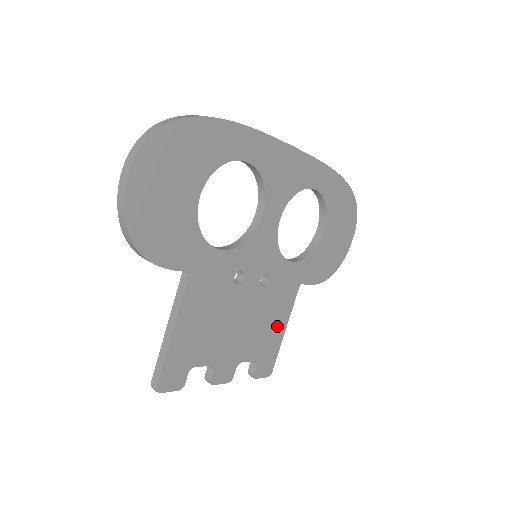
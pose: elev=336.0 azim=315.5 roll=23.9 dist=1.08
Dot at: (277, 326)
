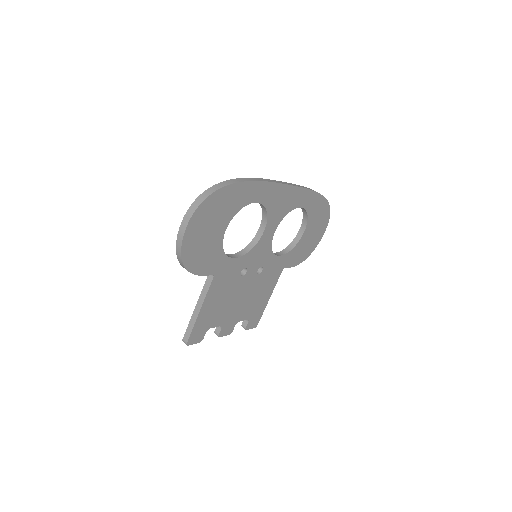
Dot at: (265, 297)
